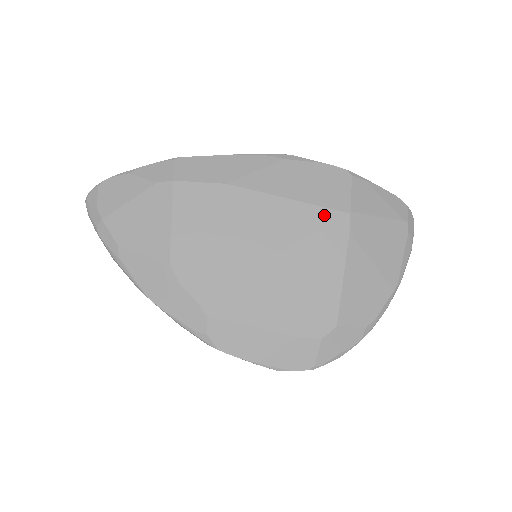
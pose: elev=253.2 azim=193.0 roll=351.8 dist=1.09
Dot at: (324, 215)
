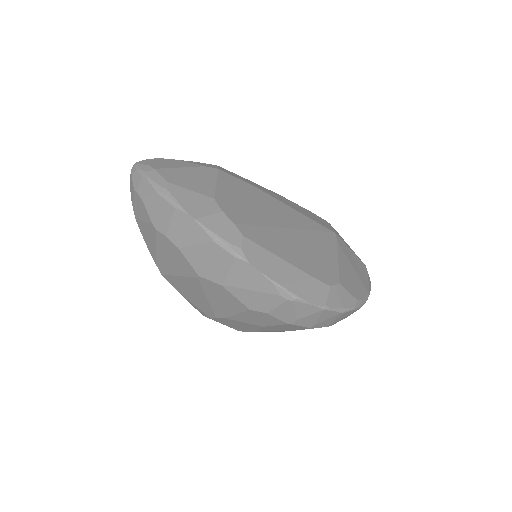
Dot at: (319, 226)
